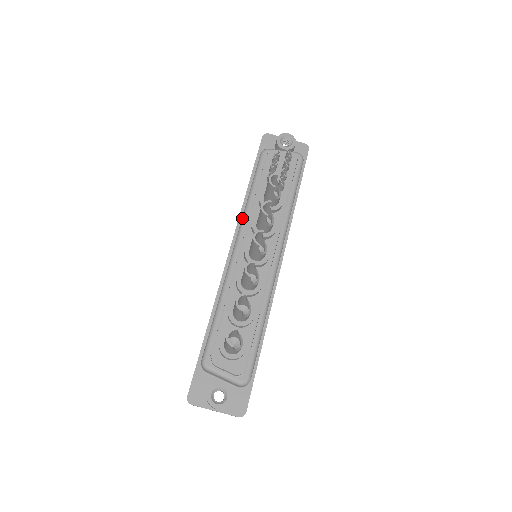
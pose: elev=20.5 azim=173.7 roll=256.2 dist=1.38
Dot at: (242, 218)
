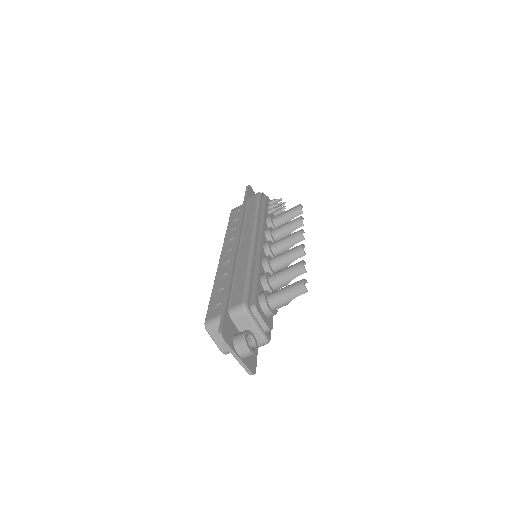
Dot at: (254, 222)
